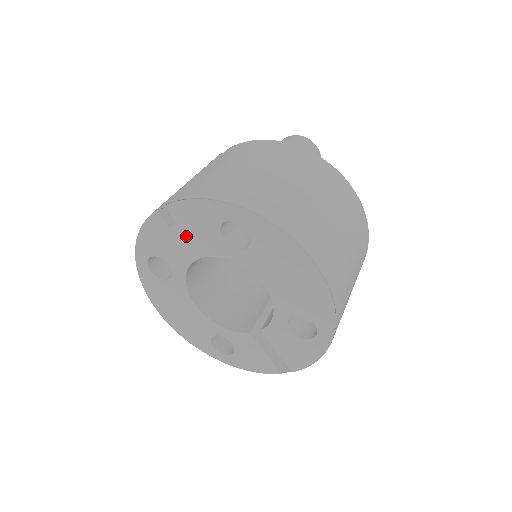
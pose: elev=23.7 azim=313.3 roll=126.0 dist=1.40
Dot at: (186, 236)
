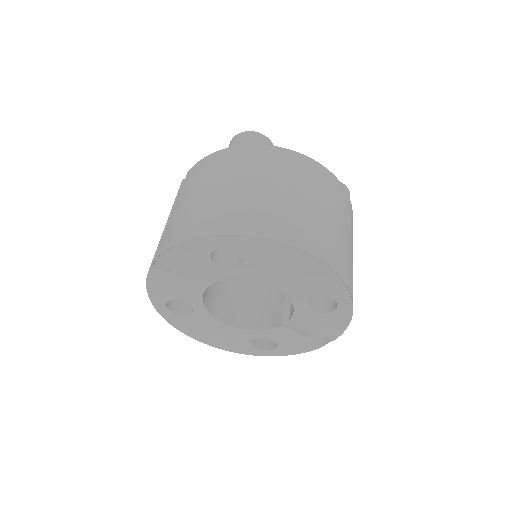
Dot at: (187, 275)
